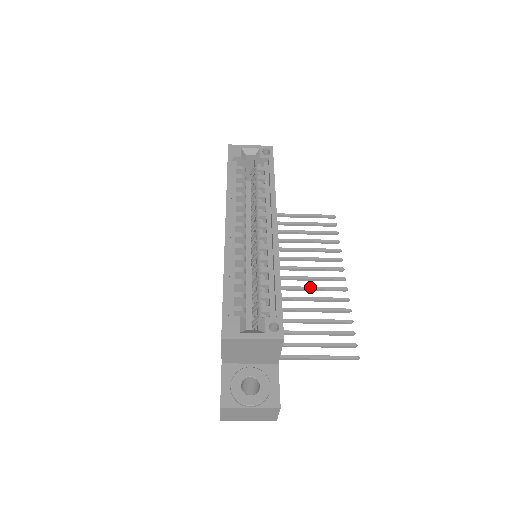
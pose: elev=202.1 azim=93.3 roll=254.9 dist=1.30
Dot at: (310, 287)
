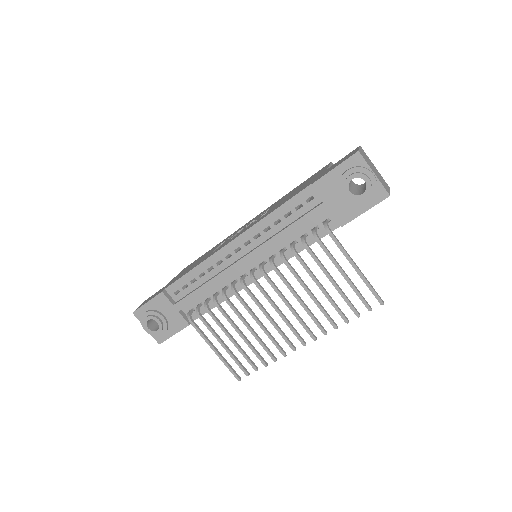
Dot at: (291, 309)
